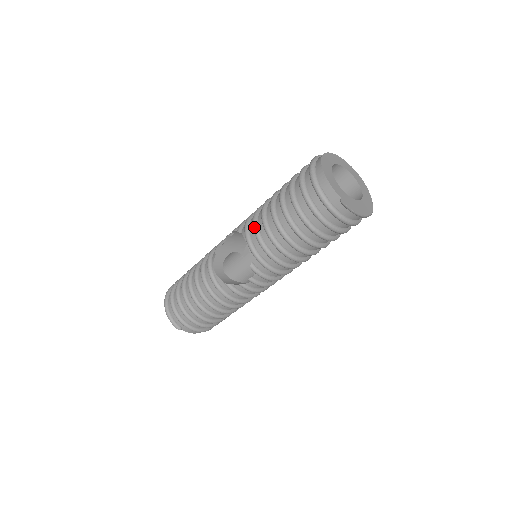
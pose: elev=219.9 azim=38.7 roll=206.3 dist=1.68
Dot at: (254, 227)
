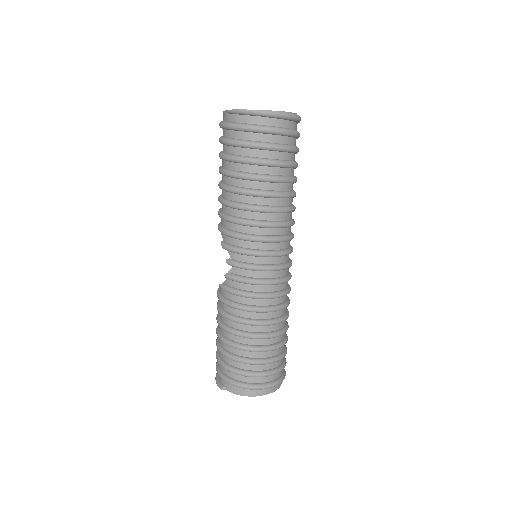
Dot at: occluded
